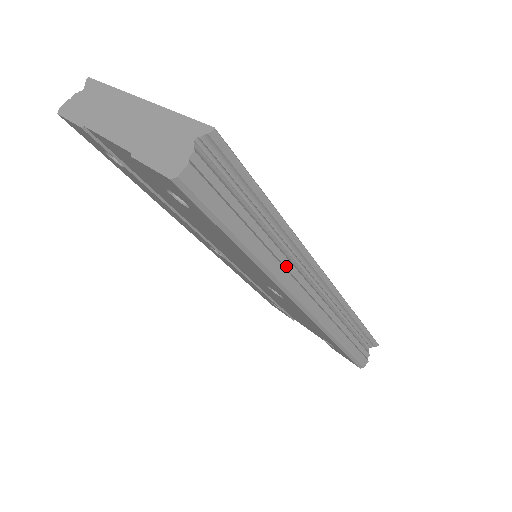
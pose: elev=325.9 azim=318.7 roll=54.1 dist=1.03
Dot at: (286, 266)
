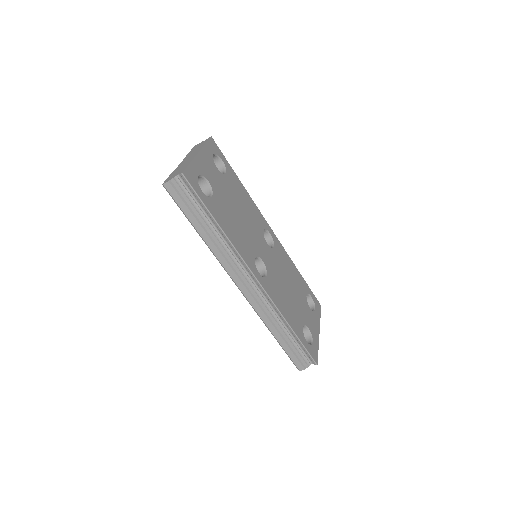
Dot at: (224, 254)
